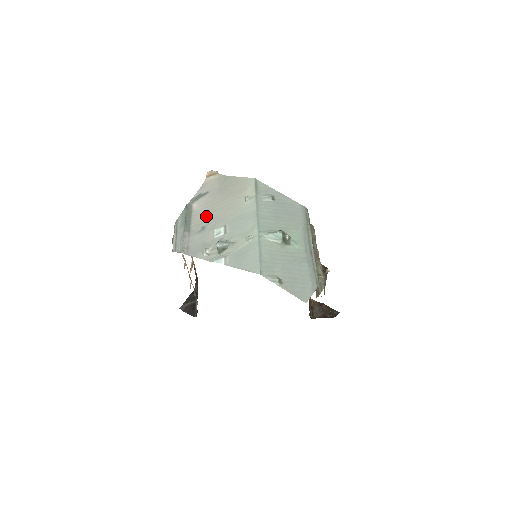
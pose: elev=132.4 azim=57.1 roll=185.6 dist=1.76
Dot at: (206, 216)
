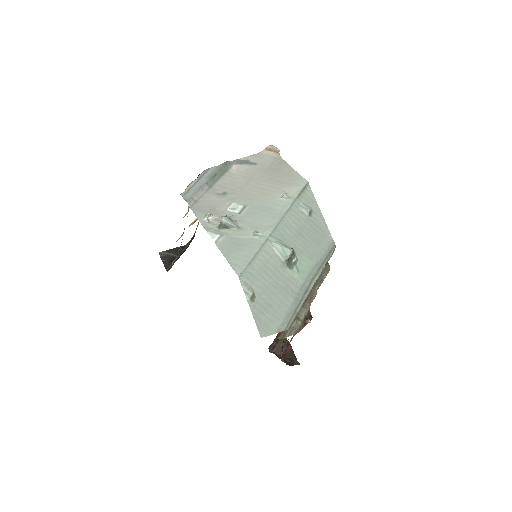
Dot at: (236, 184)
